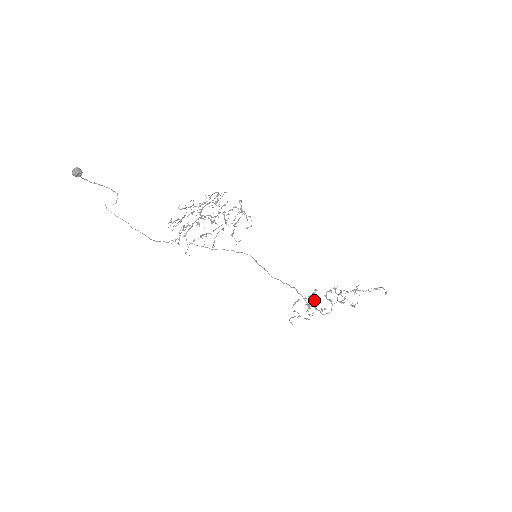
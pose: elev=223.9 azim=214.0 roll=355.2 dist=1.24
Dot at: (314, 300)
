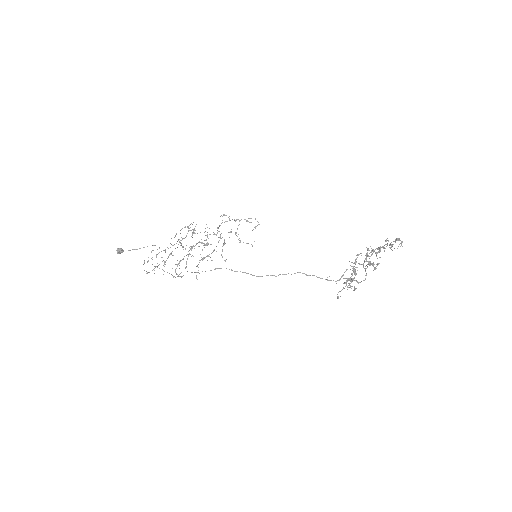
Dot at: (350, 269)
